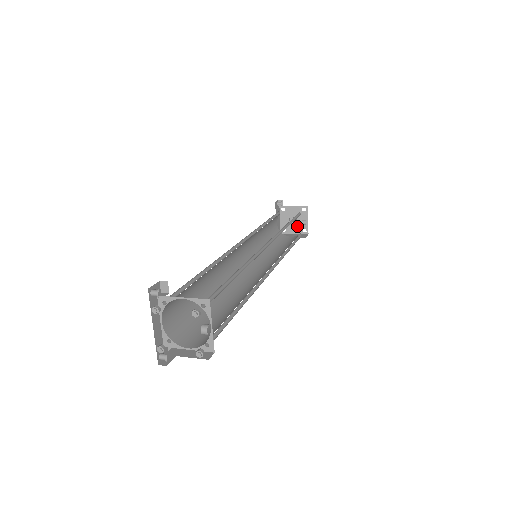
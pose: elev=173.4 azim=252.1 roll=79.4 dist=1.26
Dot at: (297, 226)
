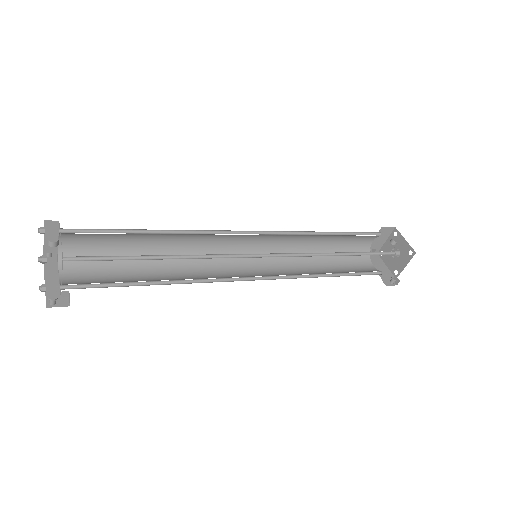
Dot at: (402, 256)
